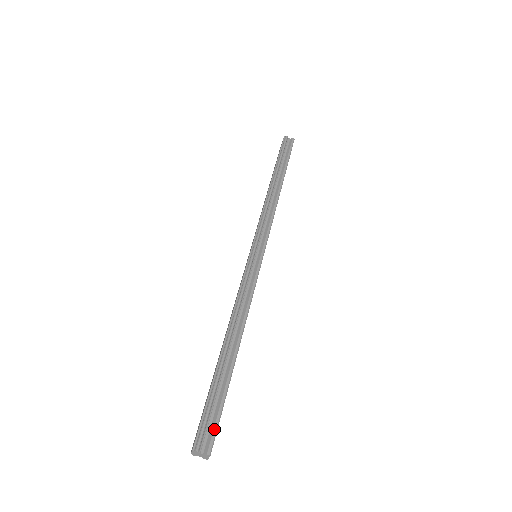
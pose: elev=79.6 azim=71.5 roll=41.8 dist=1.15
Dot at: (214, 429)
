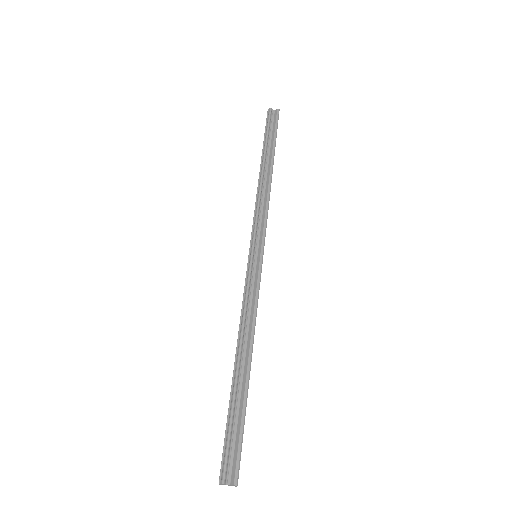
Dot at: (237, 457)
